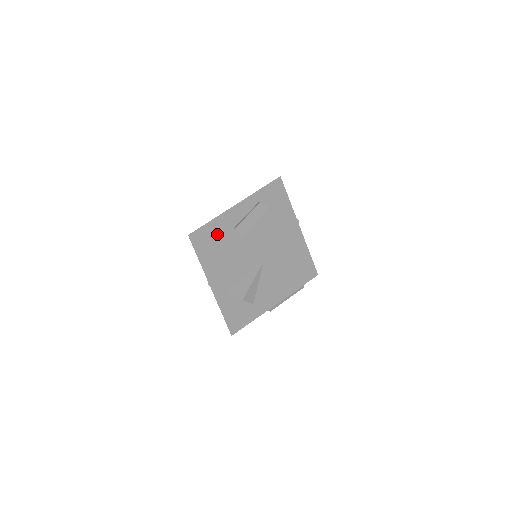
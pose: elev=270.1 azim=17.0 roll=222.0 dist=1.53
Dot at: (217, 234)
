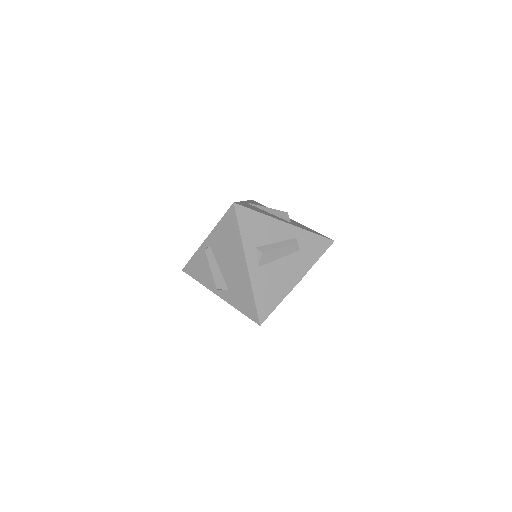
Dot at: occluded
